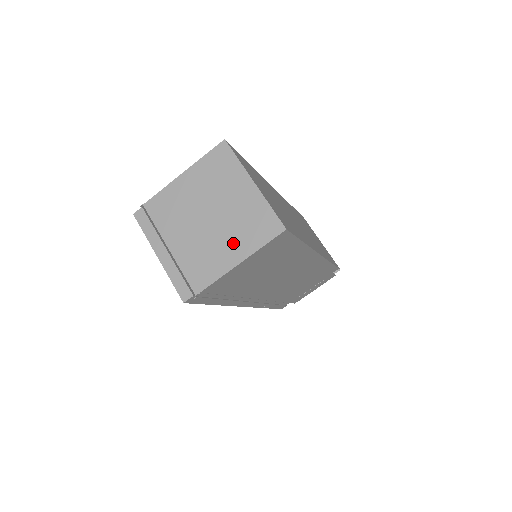
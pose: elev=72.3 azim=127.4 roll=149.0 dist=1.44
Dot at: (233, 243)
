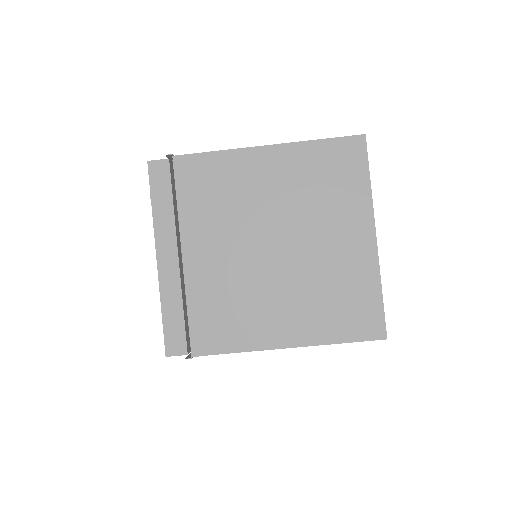
Dot at: (293, 311)
